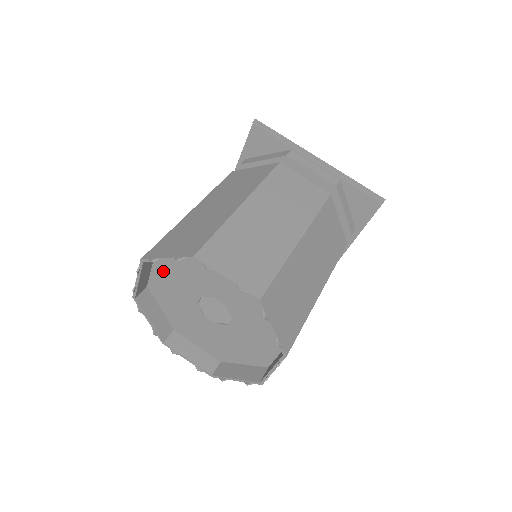
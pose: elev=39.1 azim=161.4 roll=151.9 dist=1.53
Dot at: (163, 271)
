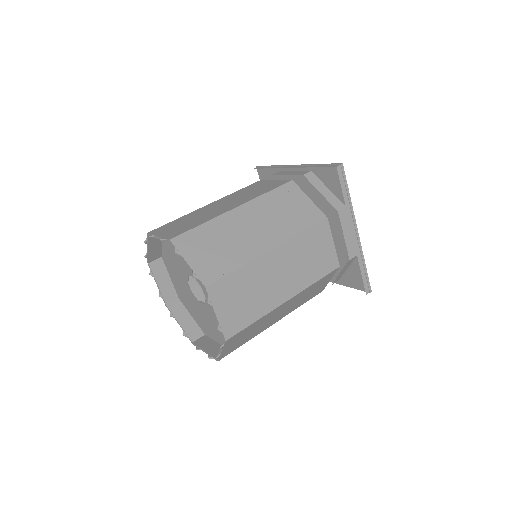
Dot at: occluded
